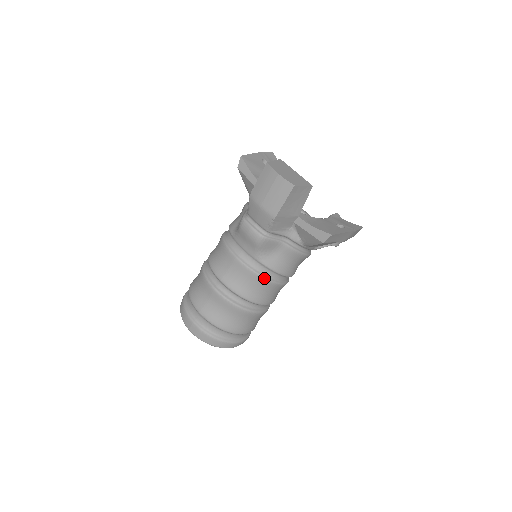
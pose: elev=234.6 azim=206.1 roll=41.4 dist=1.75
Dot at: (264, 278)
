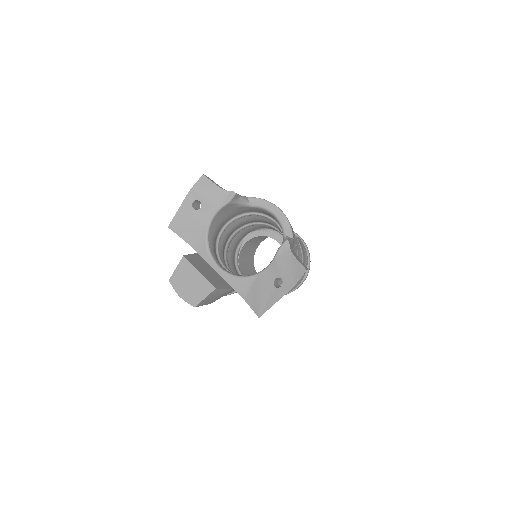
Dot at: occluded
